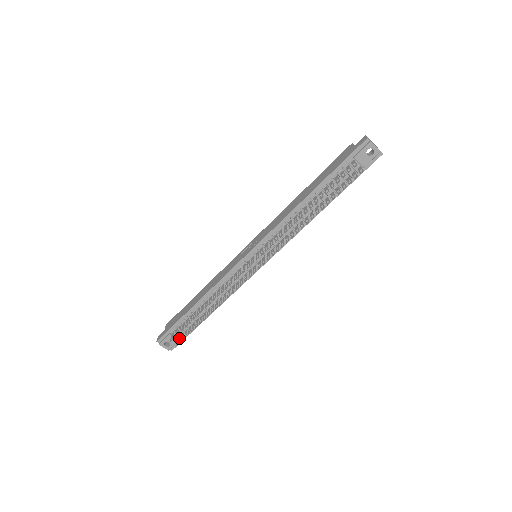
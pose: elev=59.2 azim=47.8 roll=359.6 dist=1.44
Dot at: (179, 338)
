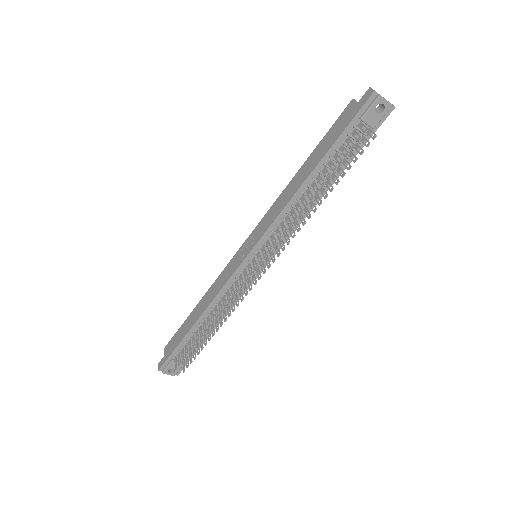
Dot at: (184, 362)
